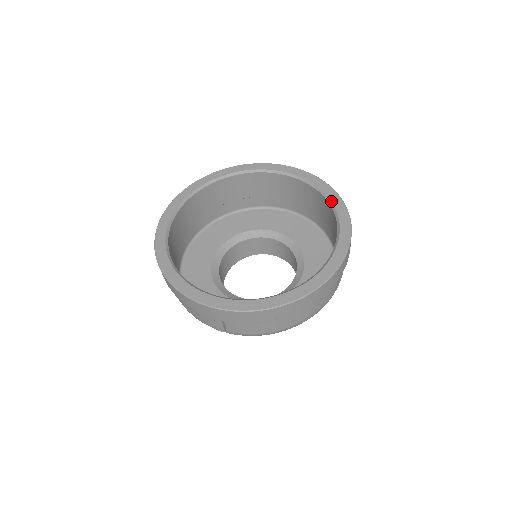
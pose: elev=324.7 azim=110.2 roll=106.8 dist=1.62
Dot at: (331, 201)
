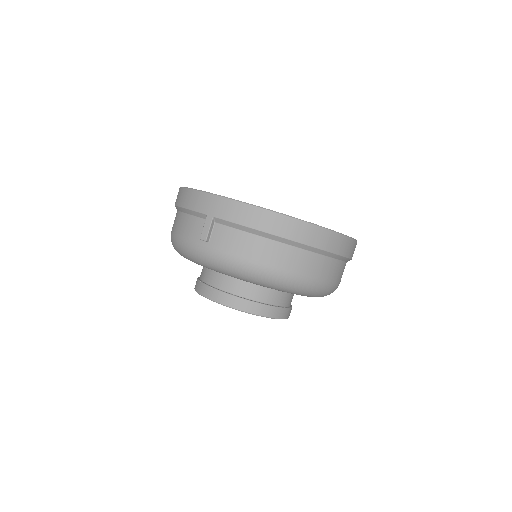
Dot at: occluded
